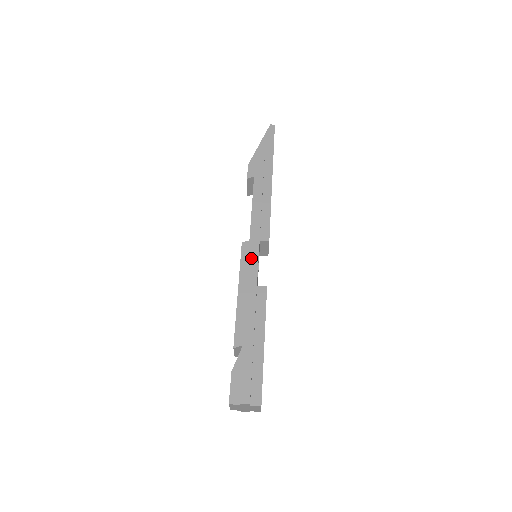
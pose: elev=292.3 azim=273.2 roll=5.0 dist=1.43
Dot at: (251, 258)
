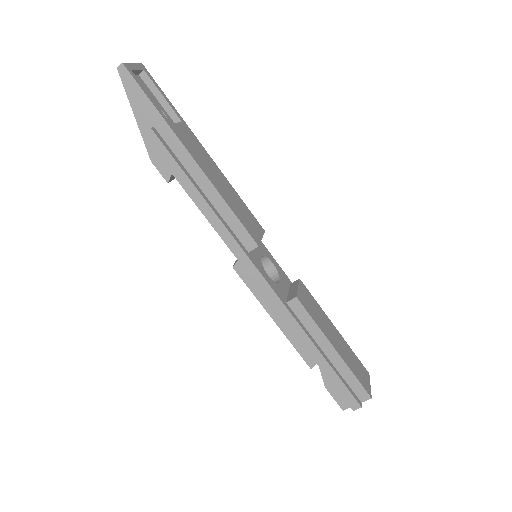
Dot at: (257, 284)
